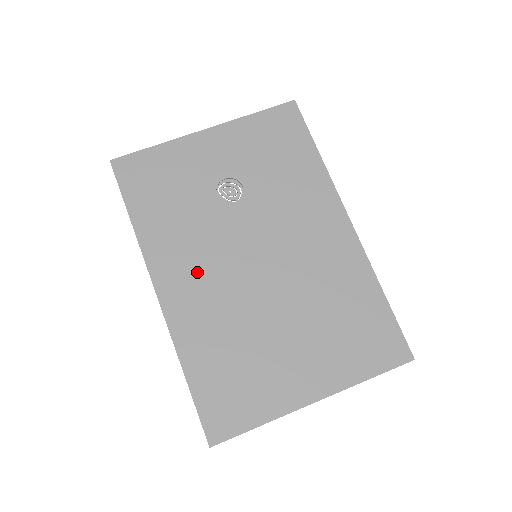
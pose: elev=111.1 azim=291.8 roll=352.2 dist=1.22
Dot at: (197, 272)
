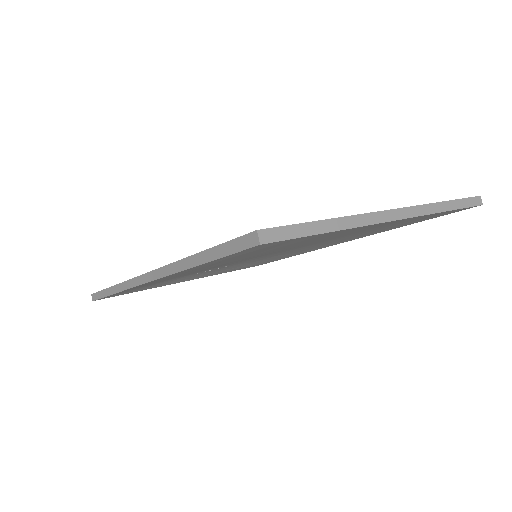
Dot at: occluded
